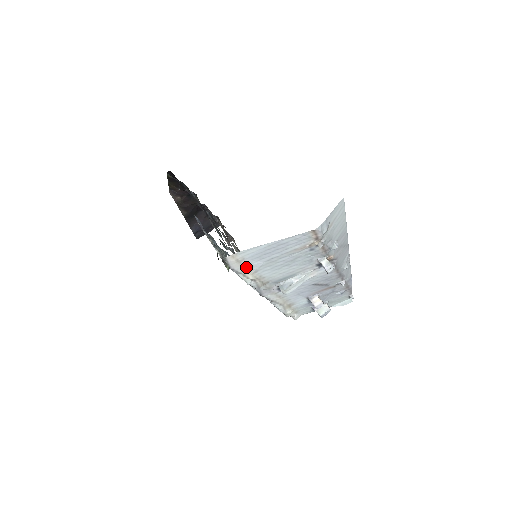
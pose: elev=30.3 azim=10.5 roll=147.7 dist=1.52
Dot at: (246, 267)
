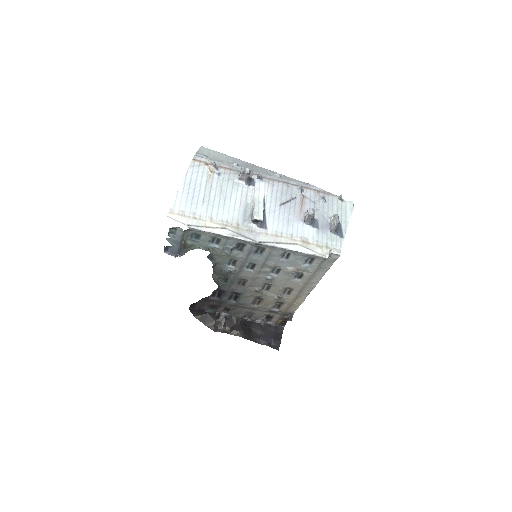
Dot at: (196, 218)
